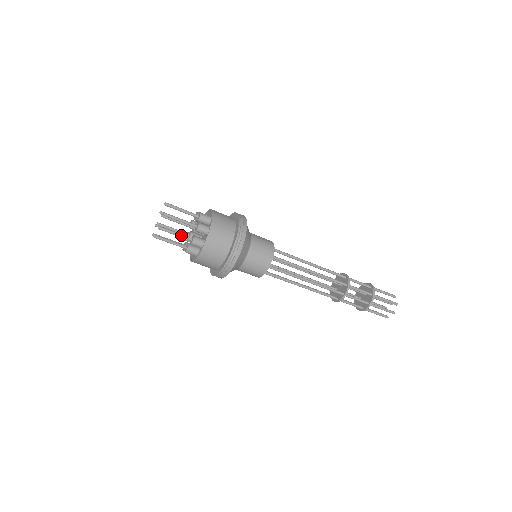
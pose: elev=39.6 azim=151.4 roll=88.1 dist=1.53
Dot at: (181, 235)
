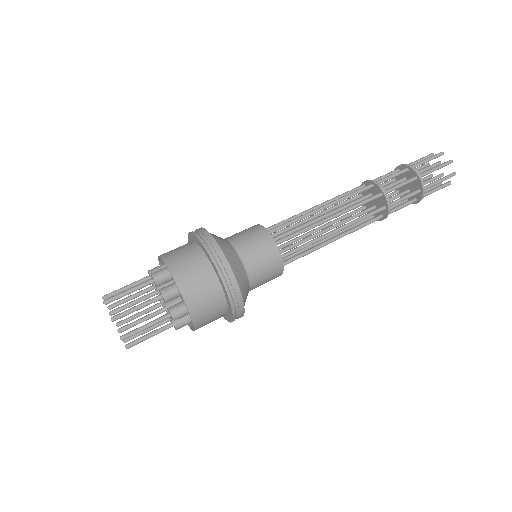
Dot at: (144, 303)
